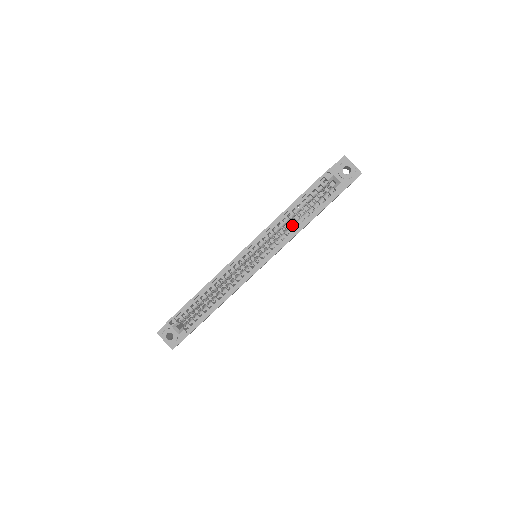
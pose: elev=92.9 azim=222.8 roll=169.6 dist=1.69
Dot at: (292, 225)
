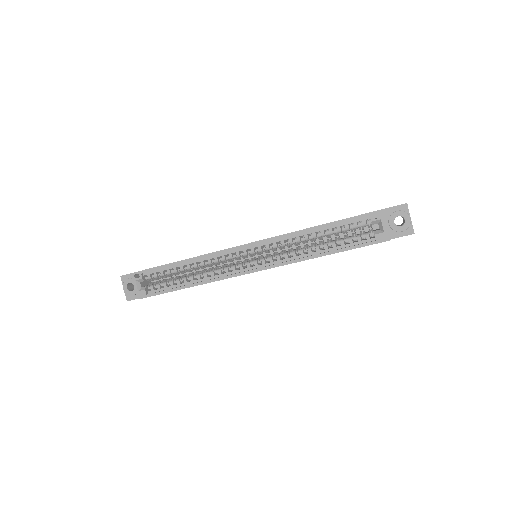
Dot at: (308, 247)
